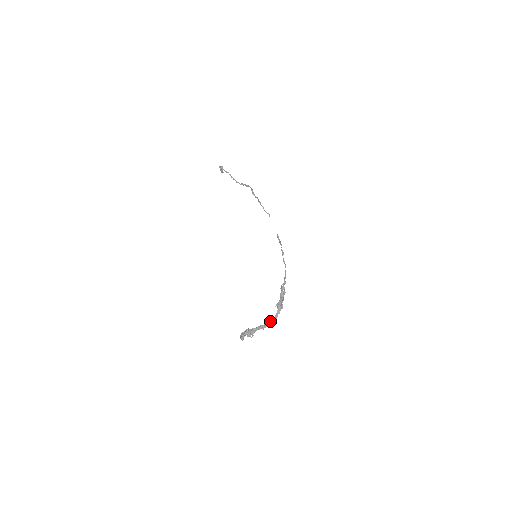
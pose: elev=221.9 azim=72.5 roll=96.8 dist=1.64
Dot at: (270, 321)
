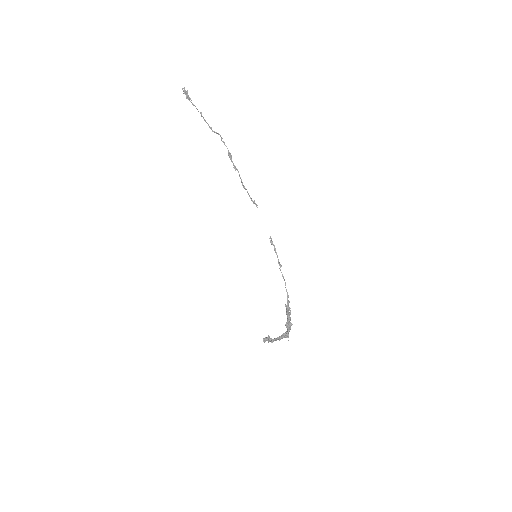
Dot at: (284, 336)
